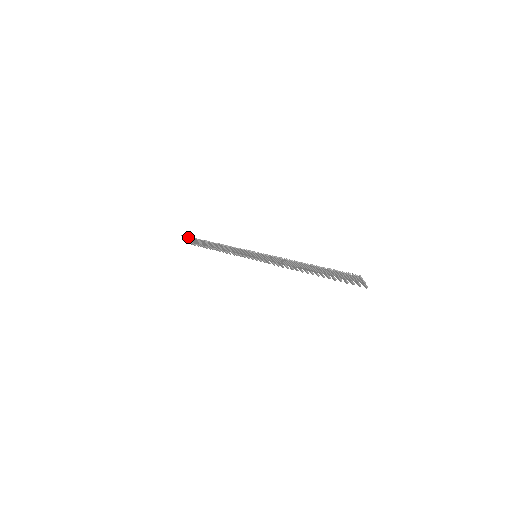
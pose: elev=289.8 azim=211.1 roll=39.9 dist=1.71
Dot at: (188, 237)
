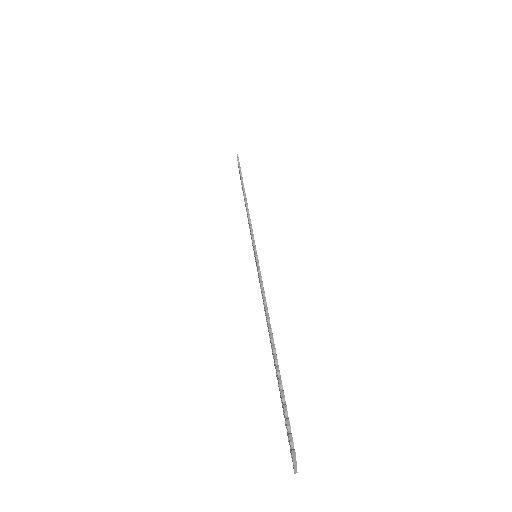
Dot at: (238, 162)
